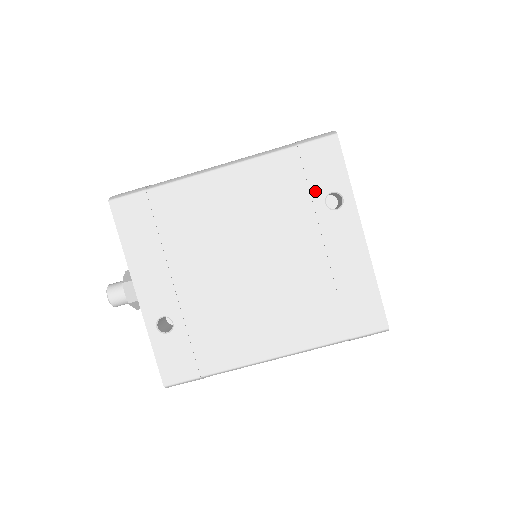
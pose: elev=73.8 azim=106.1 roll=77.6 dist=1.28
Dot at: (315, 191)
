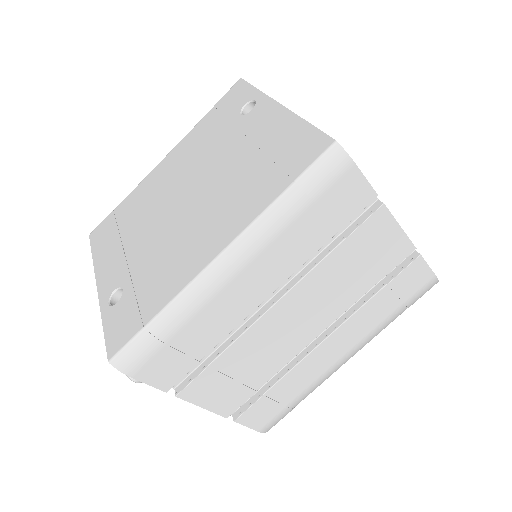
Dot at: (231, 115)
